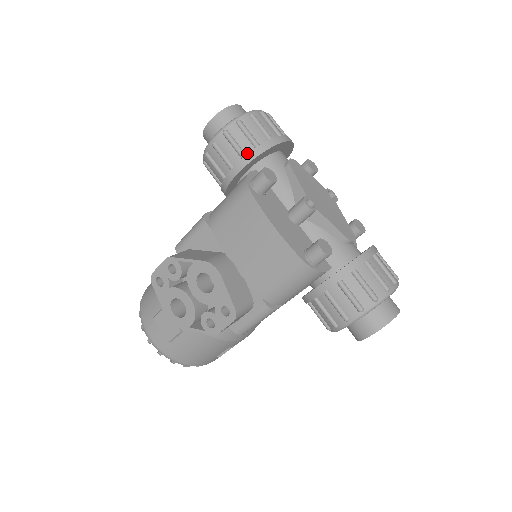
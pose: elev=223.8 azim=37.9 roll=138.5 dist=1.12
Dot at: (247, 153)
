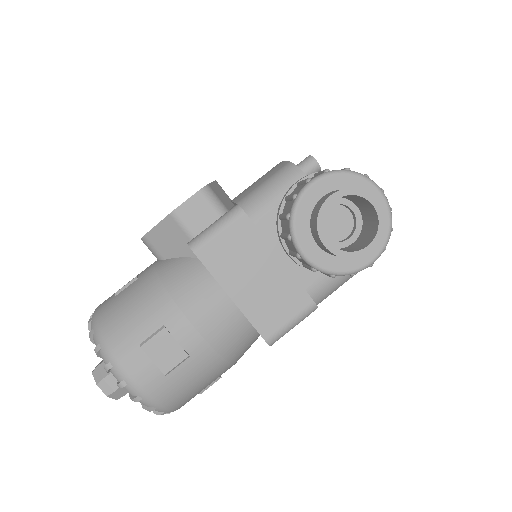
Dot at: occluded
